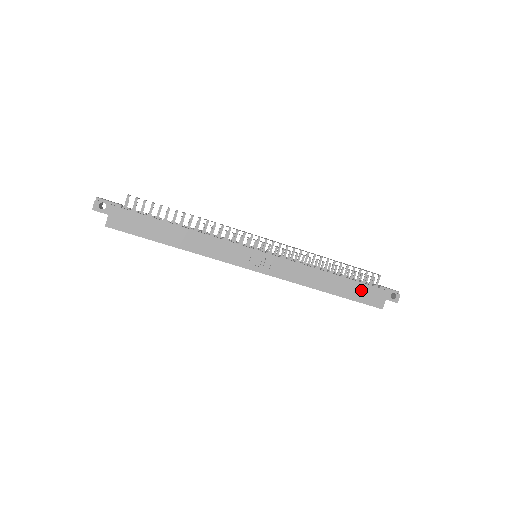
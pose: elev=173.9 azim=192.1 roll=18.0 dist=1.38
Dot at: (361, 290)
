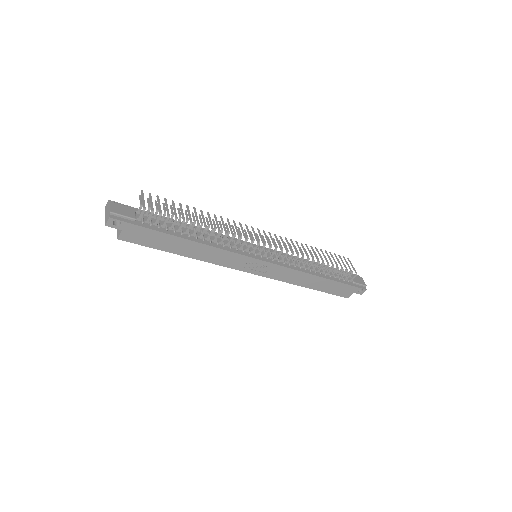
Dot at: (337, 287)
